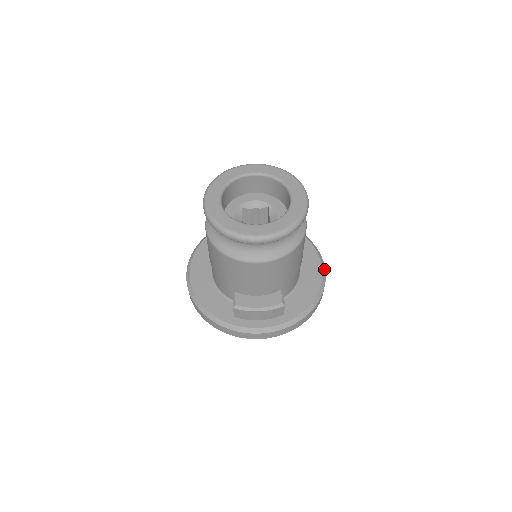
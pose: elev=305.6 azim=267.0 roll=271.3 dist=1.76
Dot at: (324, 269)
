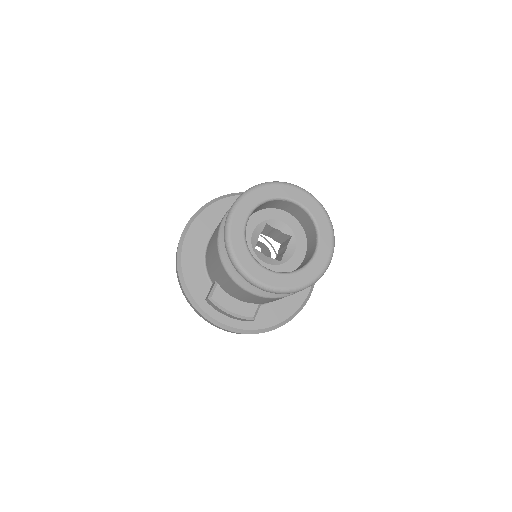
Dot at: (310, 293)
